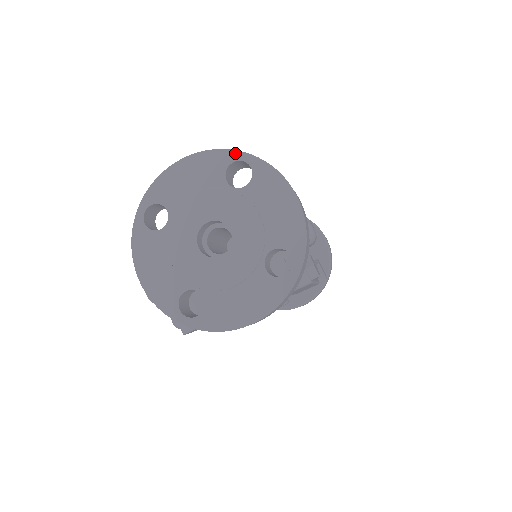
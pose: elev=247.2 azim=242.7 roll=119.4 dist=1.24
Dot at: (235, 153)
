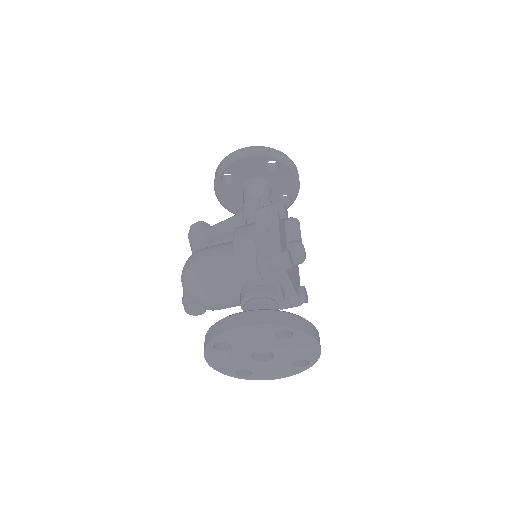
Dot at: (284, 327)
